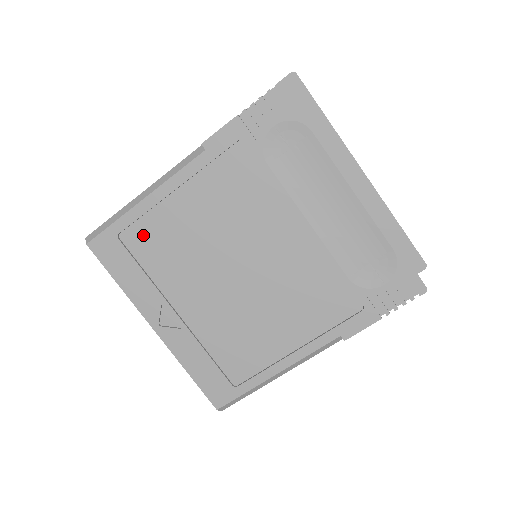
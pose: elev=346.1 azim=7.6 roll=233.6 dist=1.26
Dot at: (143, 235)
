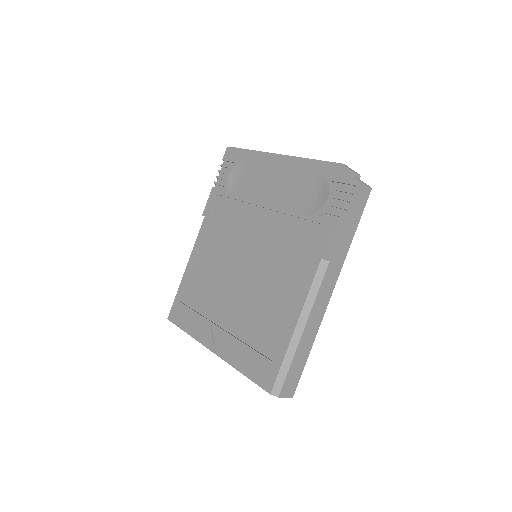
Dot at: (192, 290)
